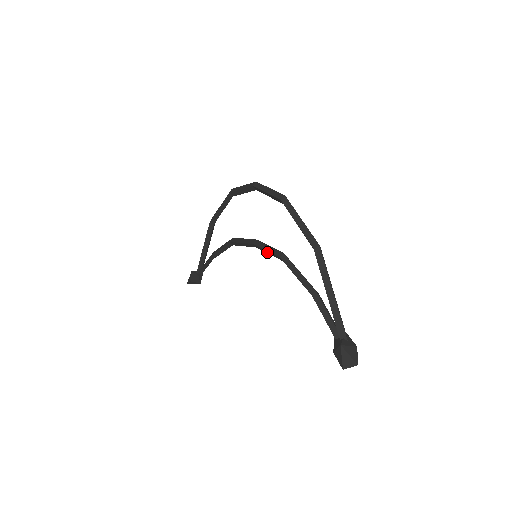
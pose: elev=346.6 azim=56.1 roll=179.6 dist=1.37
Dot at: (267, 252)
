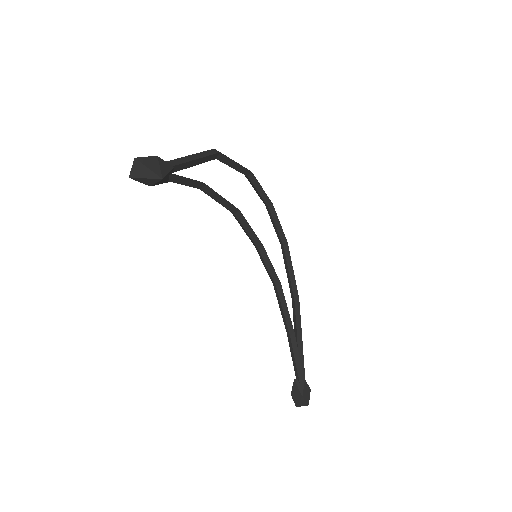
Dot at: (245, 232)
